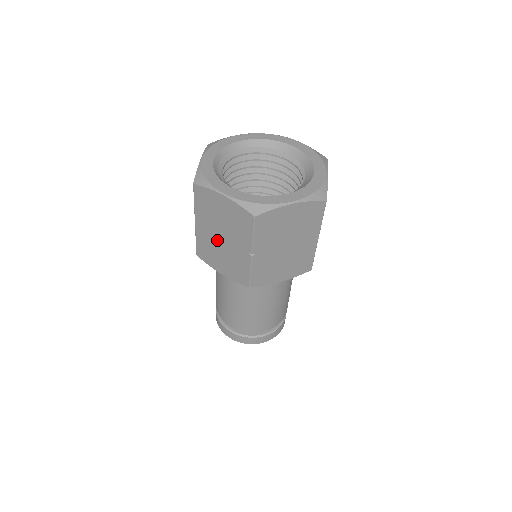
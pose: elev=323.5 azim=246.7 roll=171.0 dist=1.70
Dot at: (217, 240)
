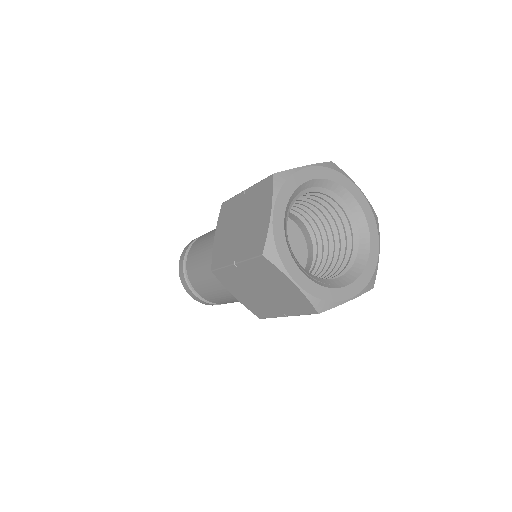
Dot at: (252, 287)
